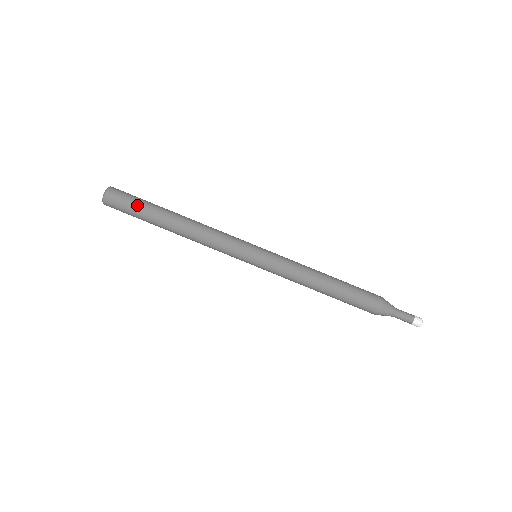
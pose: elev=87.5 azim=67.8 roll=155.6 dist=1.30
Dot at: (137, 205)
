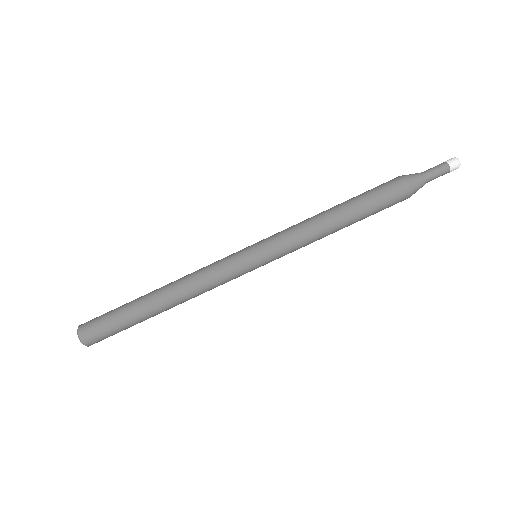
Dot at: (113, 313)
